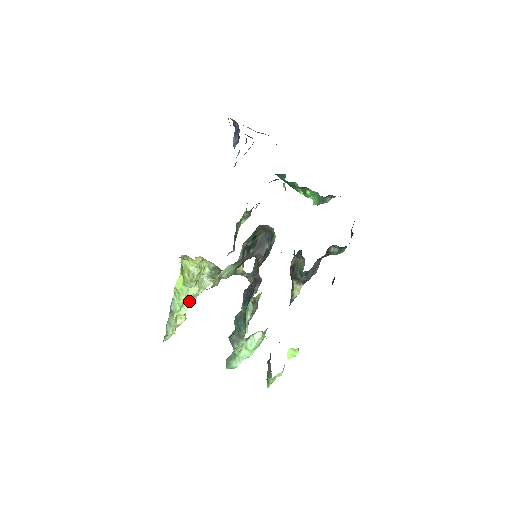
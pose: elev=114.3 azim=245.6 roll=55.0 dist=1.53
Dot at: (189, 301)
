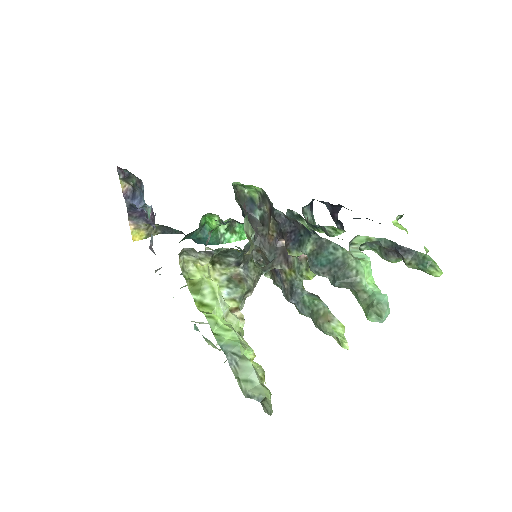
Dot at: (241, 338)
